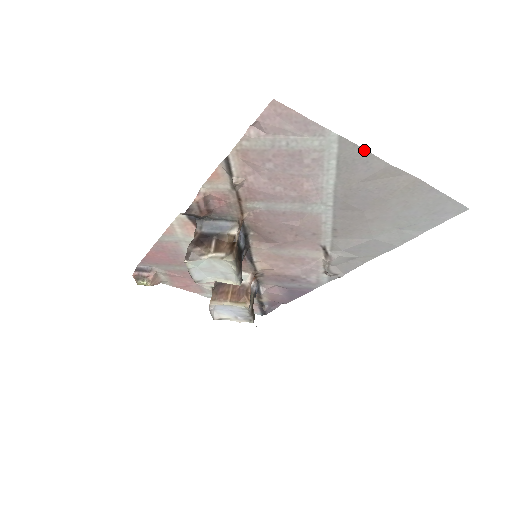
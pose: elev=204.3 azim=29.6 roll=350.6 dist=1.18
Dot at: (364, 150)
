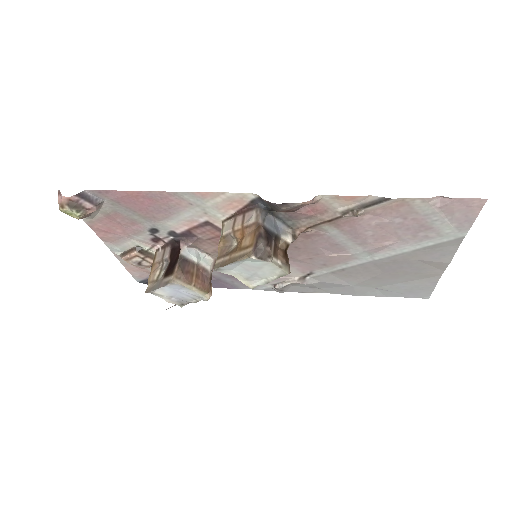
Dot at: (456, 250)
